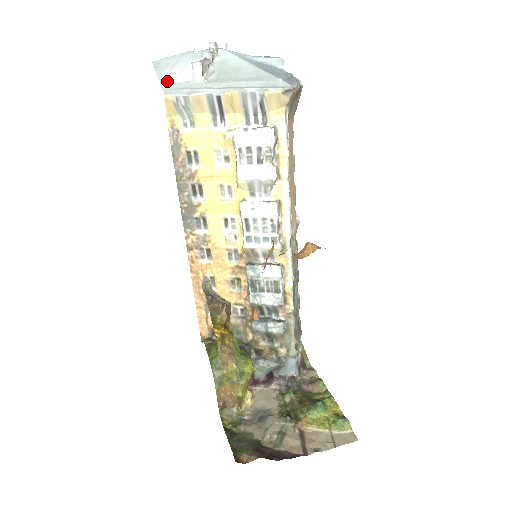
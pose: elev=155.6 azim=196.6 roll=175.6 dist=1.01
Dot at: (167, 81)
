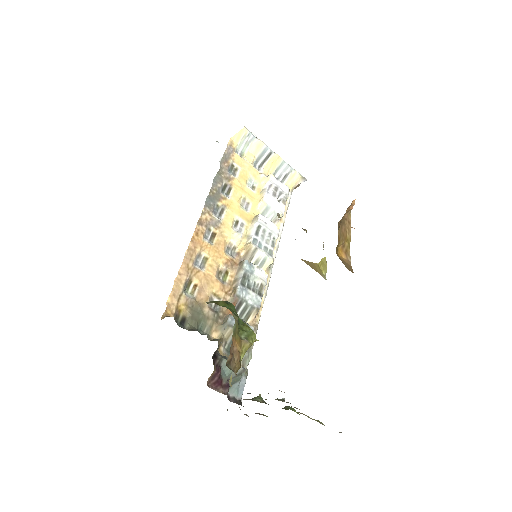
Dot at: occluded
